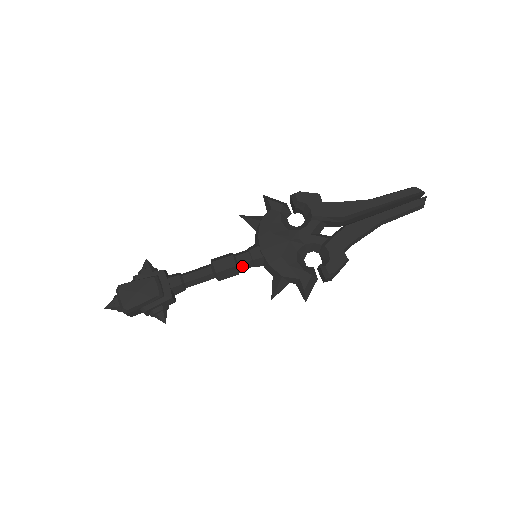
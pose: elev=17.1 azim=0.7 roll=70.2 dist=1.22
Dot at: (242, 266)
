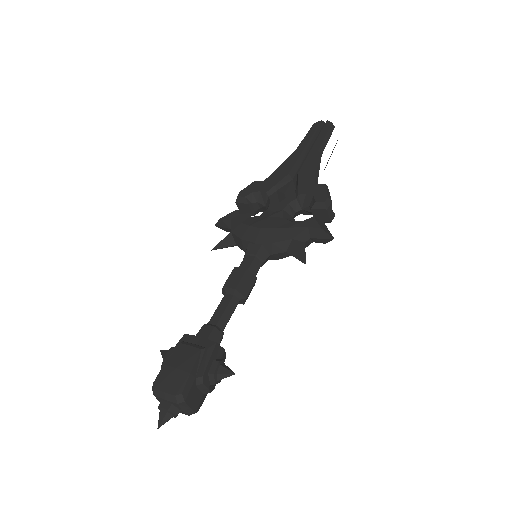
Dot at: (252, 269)
